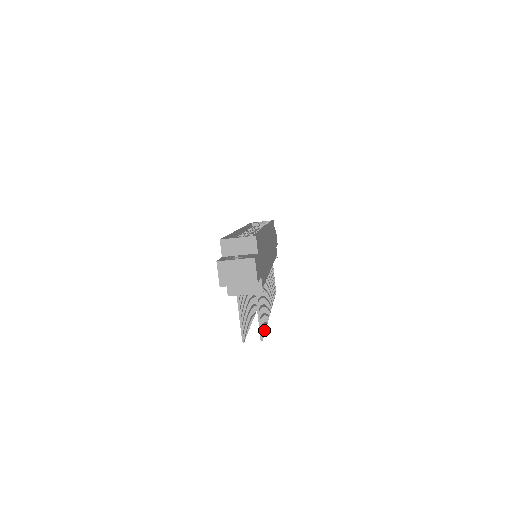
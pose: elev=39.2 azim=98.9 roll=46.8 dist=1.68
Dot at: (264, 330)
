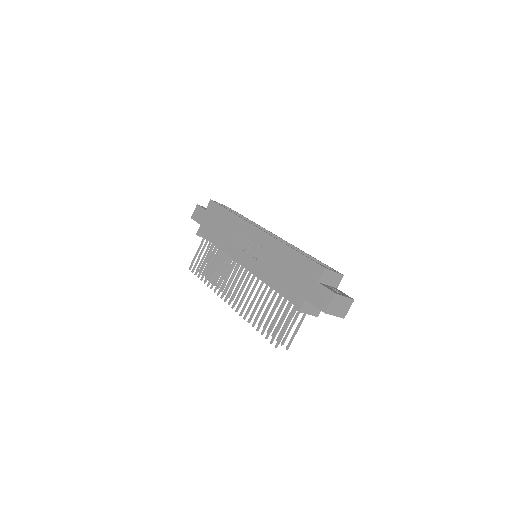
Dot at: occluded
